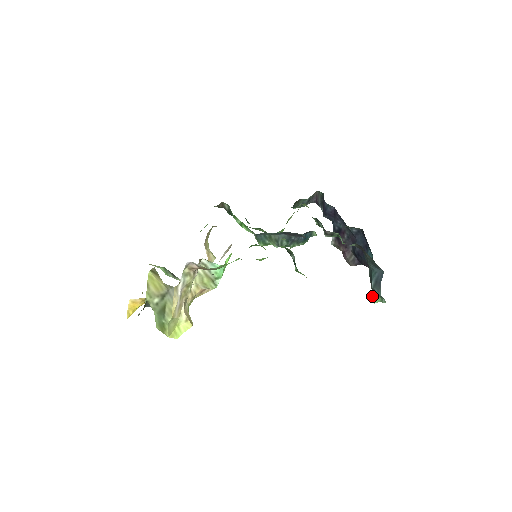
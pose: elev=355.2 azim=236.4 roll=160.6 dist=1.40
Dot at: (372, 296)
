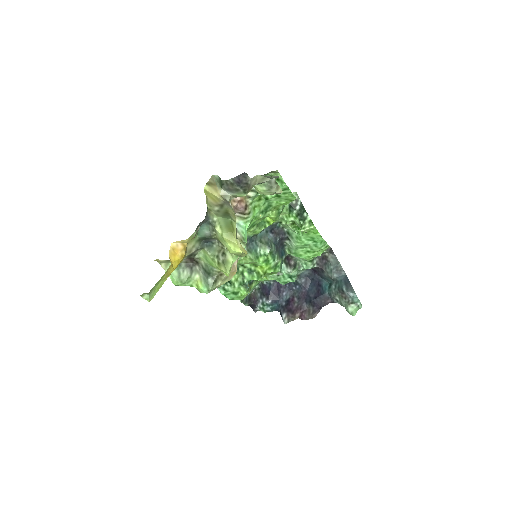
Dot at: (349, 312)
